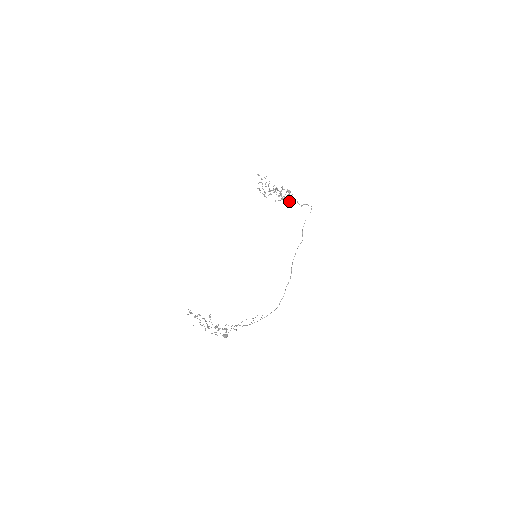
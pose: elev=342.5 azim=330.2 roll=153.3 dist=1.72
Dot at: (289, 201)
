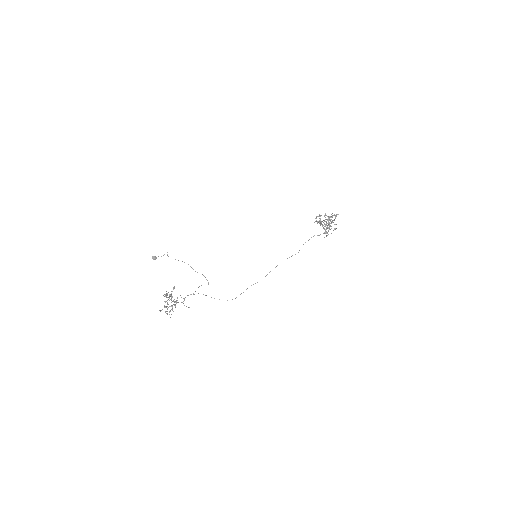
Dot at: occluded
